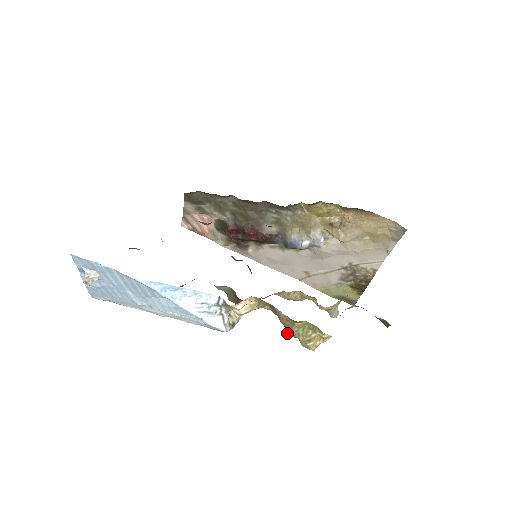
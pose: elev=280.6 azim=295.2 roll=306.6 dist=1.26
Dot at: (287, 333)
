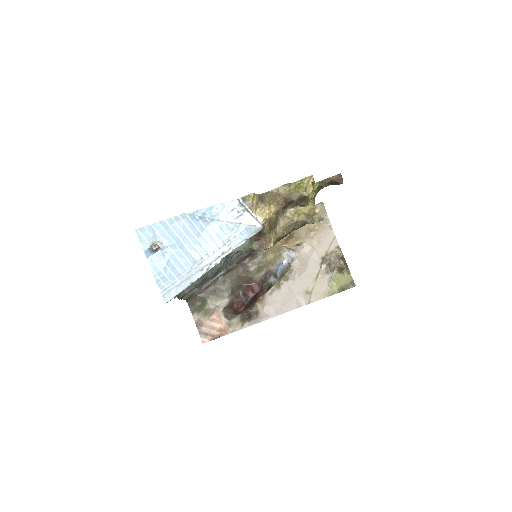
Dot at: (293, 199)
